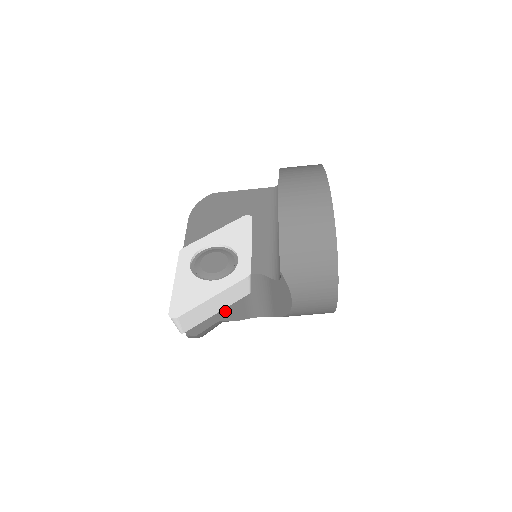
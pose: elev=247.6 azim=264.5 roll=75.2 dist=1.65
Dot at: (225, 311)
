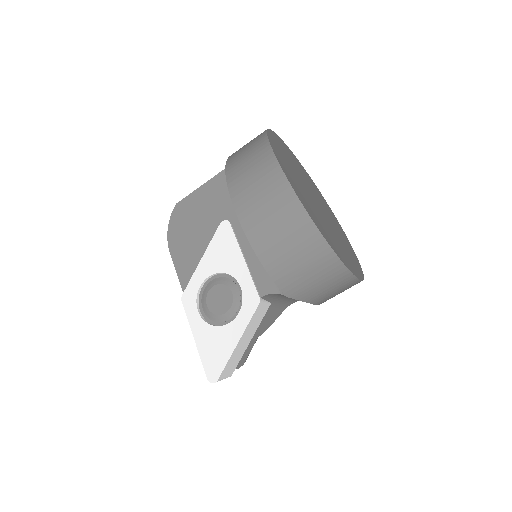
Dot at: (257, 331)
